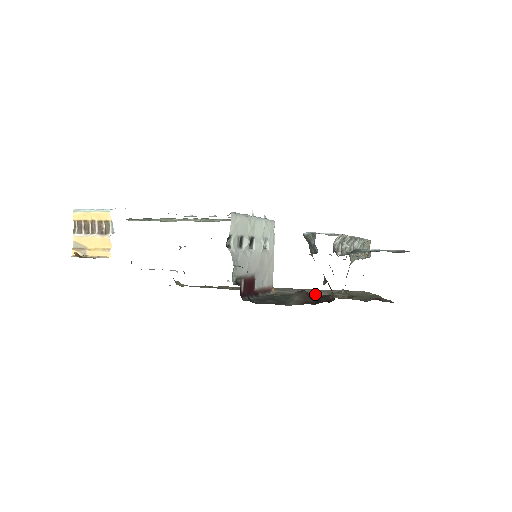
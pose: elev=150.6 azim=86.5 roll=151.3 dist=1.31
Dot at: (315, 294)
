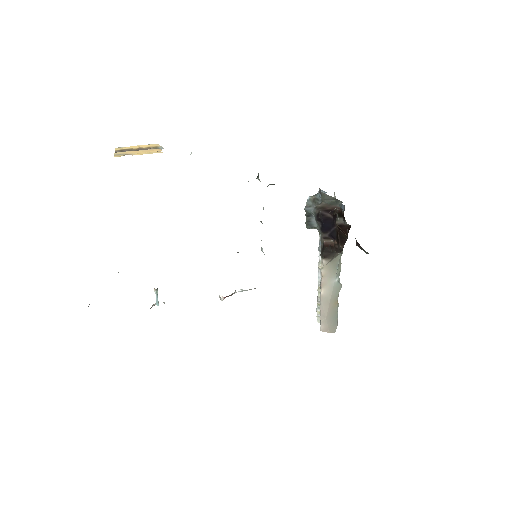
Dot at: occluded
